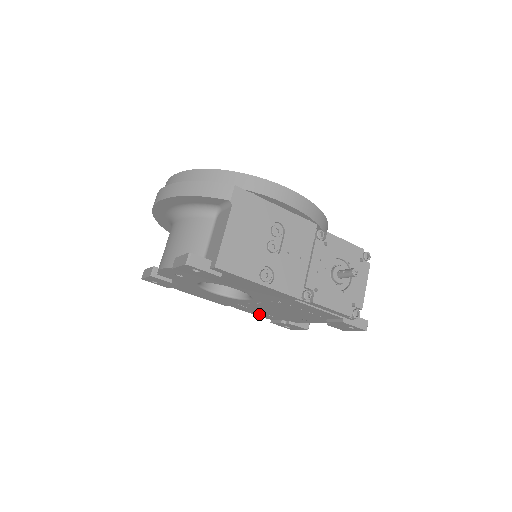
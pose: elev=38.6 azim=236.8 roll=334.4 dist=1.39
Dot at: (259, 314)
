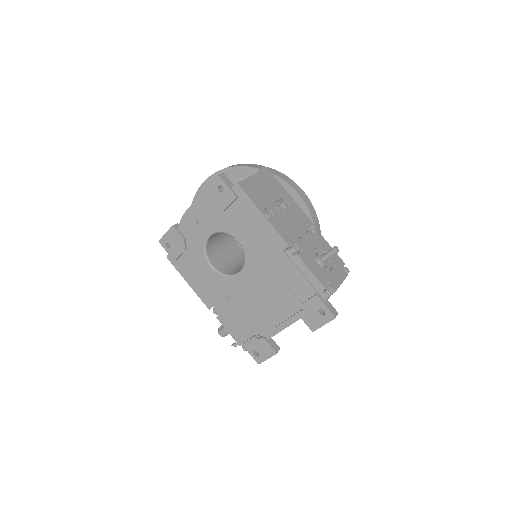
Dot at: (236, 325)
